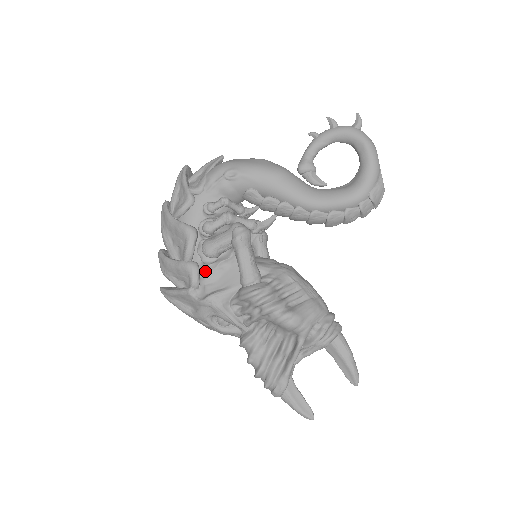
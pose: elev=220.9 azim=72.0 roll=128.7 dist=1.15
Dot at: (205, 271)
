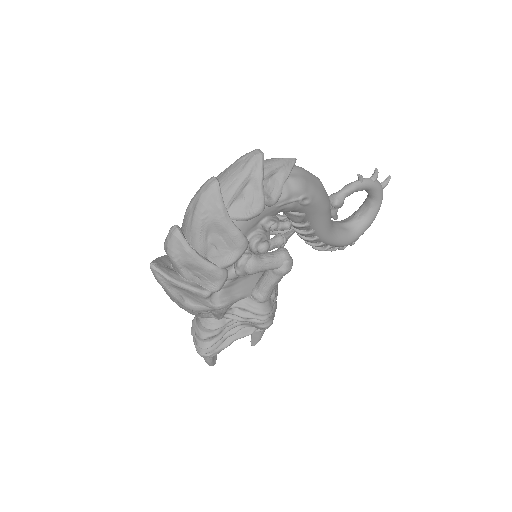
Dot at: (231, 279)
